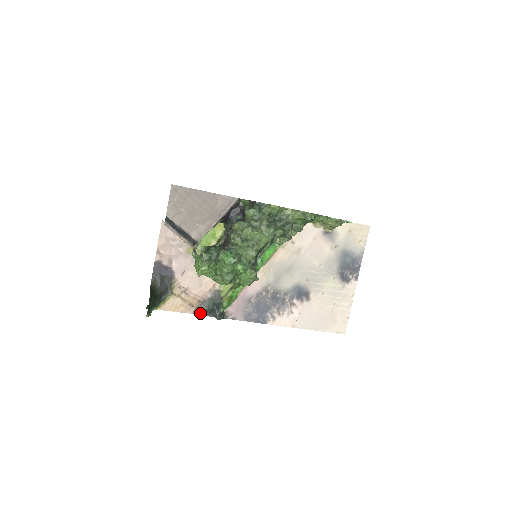
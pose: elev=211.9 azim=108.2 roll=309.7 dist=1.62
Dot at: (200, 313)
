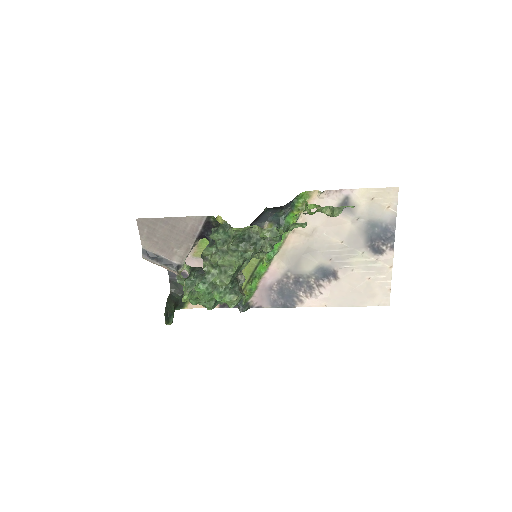
Dot at: (226, 306)
